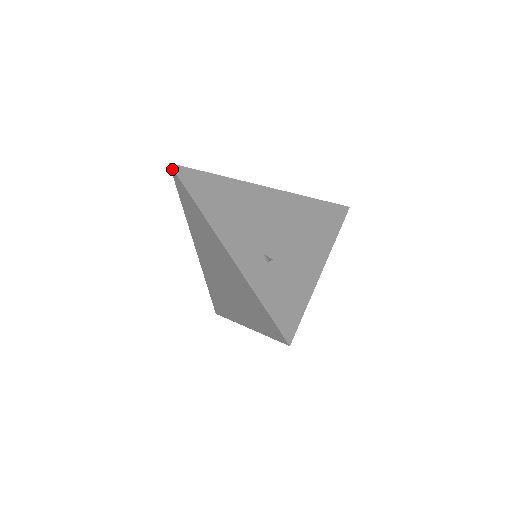
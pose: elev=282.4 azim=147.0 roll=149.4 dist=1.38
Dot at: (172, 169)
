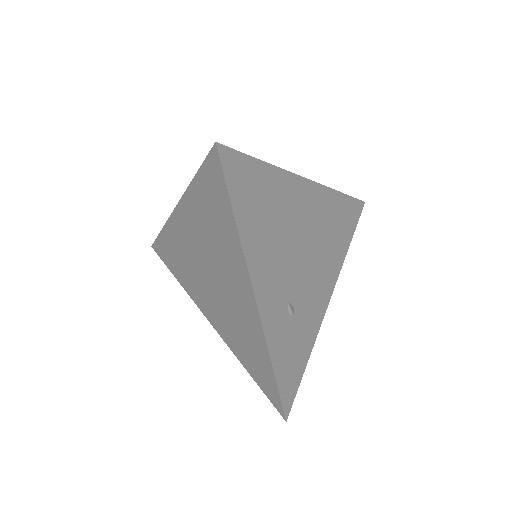
Dot at: (217, 154)
